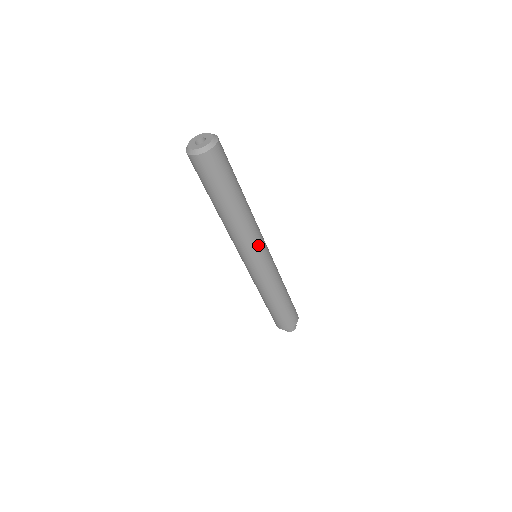
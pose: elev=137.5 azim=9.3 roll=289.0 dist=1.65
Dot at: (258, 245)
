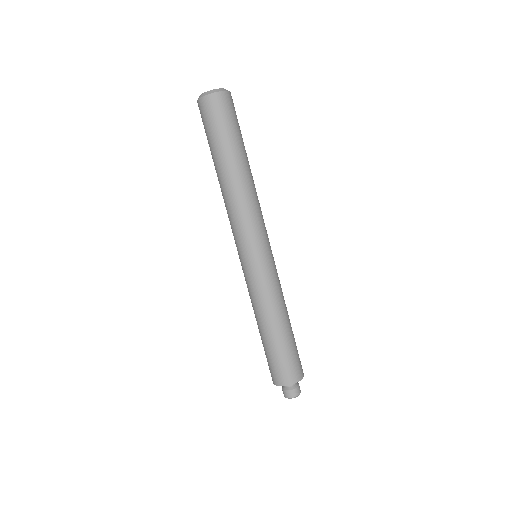
Dot at: (262, 227)
